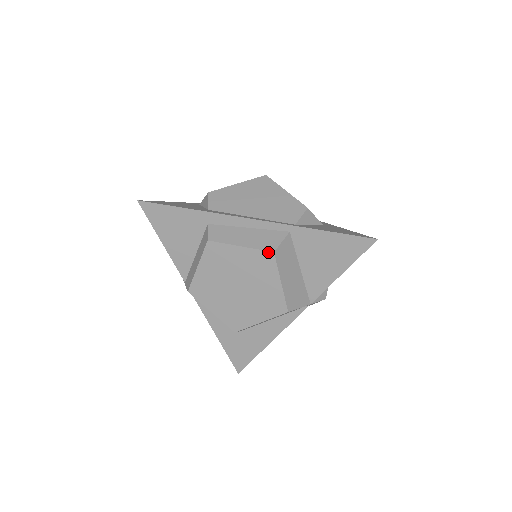
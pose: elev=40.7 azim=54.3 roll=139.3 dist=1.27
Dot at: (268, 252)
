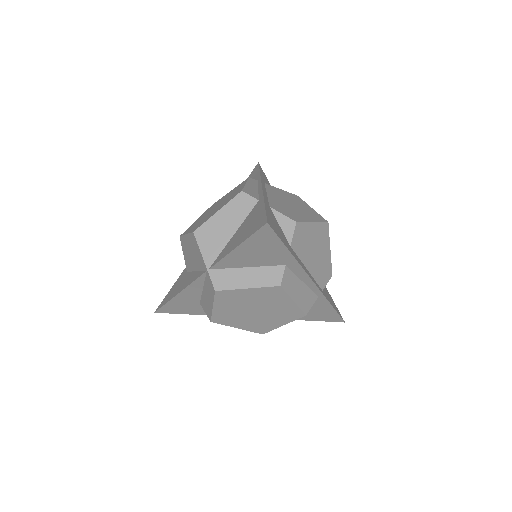
Dot at: (303, 313)
